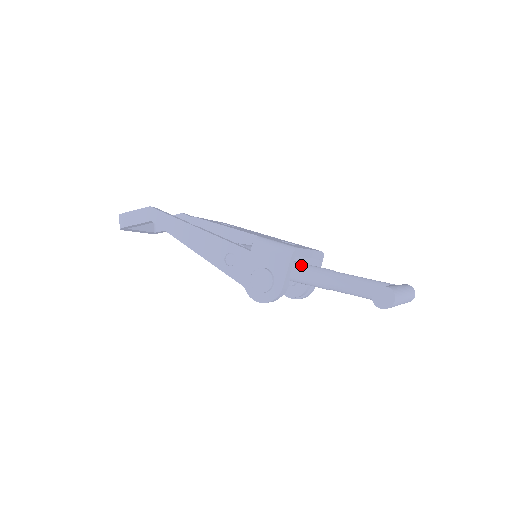
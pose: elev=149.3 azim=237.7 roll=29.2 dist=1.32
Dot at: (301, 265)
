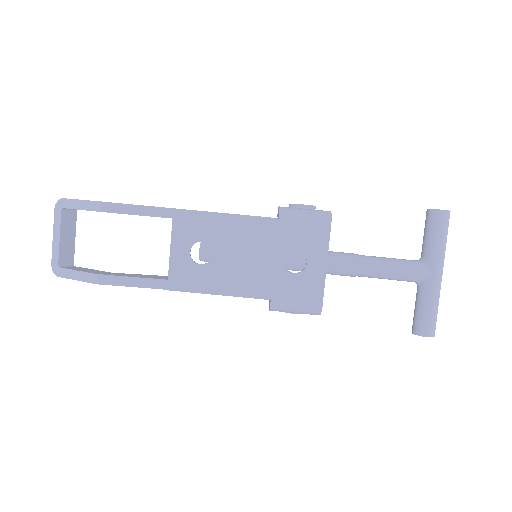
Dot at: occluded
